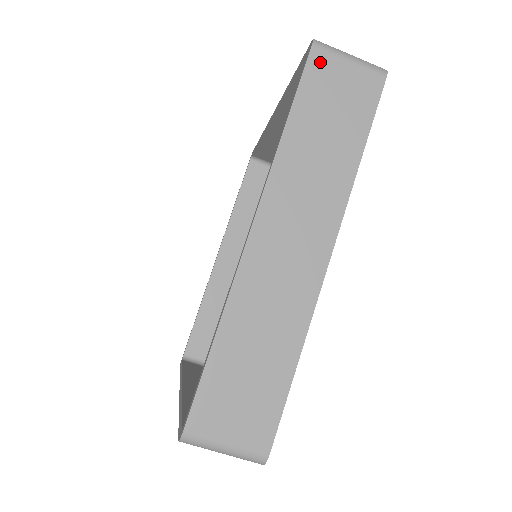
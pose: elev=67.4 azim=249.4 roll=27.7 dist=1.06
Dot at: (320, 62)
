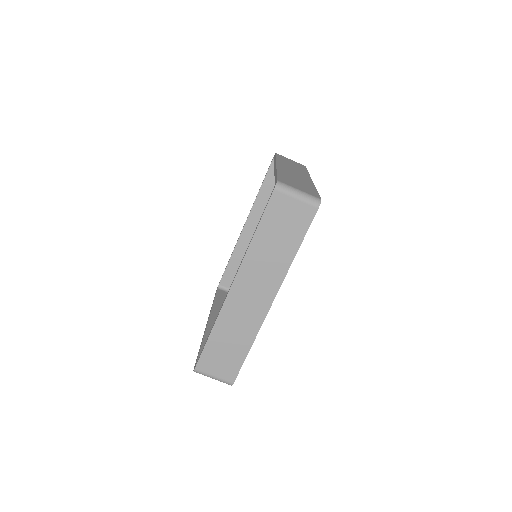
Dot at: occluded
